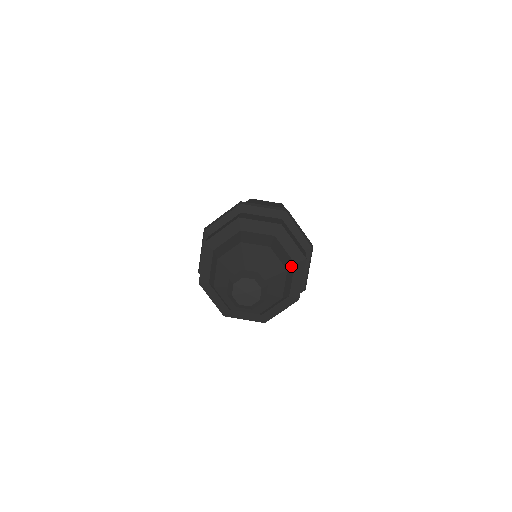
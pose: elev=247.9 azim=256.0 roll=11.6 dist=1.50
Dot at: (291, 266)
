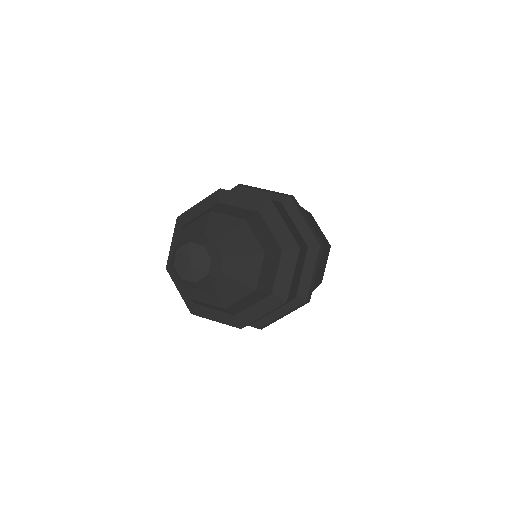
Dot at: (265, 291)
